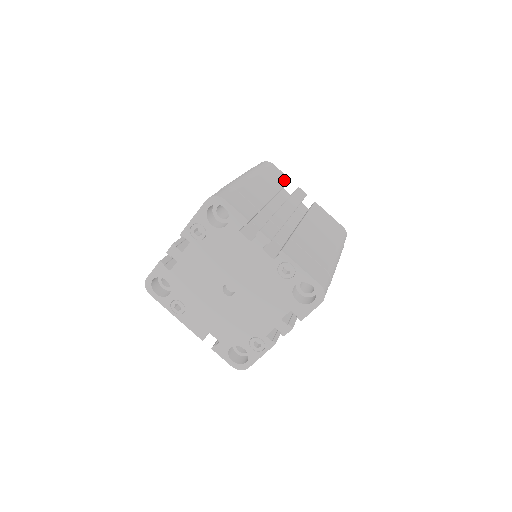
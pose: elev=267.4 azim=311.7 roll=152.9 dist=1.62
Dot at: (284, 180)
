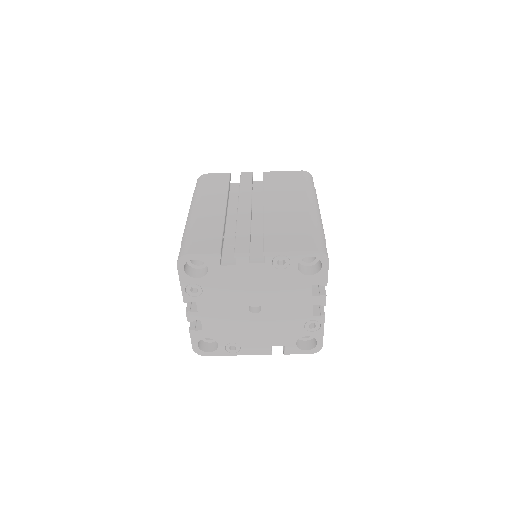
Dot at: (225, 180)
